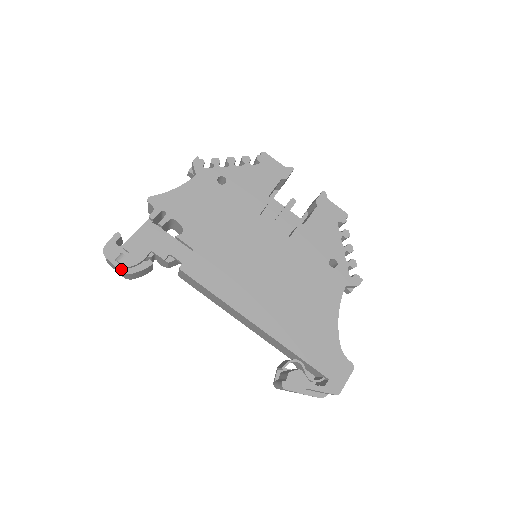
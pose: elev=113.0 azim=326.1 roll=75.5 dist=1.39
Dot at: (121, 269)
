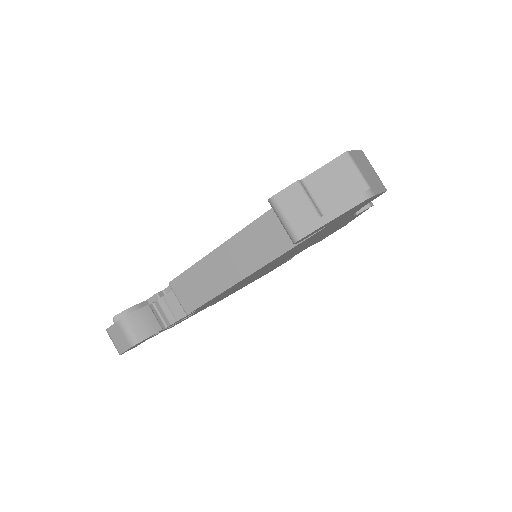
Dot at: (117, 321)
